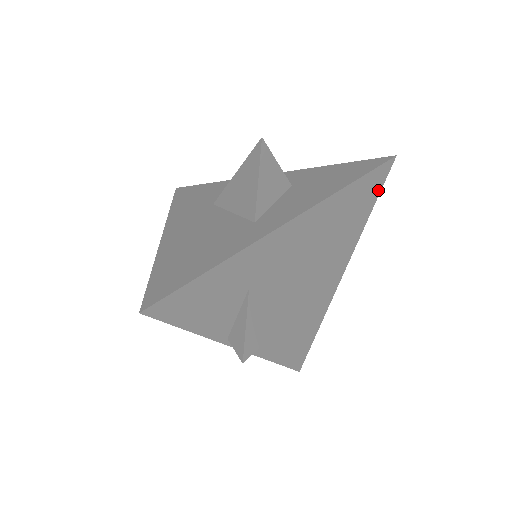
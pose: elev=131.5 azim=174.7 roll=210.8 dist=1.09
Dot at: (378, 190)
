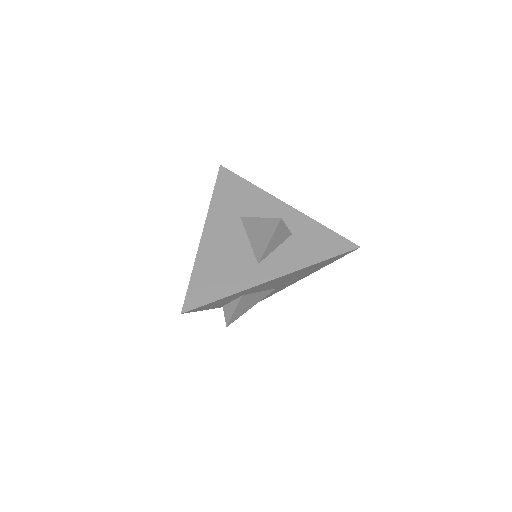
Dot at: (342, 256)
